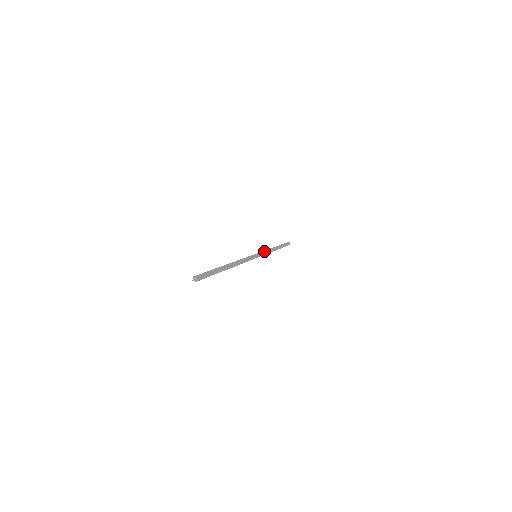
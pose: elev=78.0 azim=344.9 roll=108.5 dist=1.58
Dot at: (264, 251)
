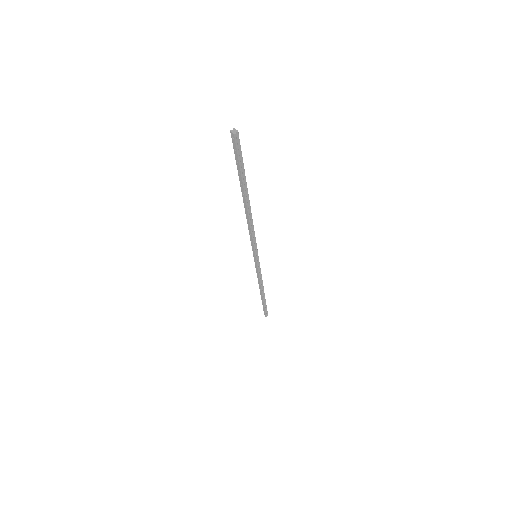
Dot at: (257, 271)
